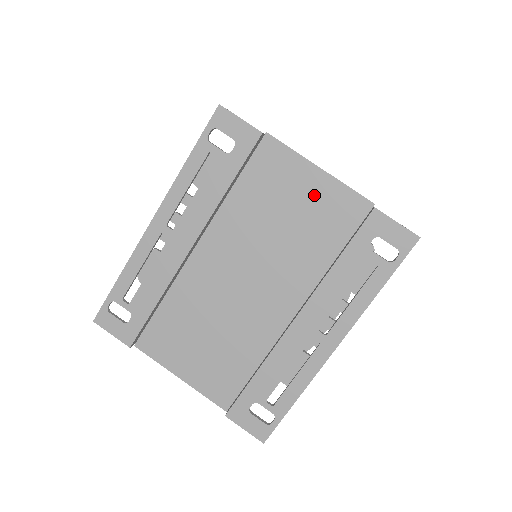
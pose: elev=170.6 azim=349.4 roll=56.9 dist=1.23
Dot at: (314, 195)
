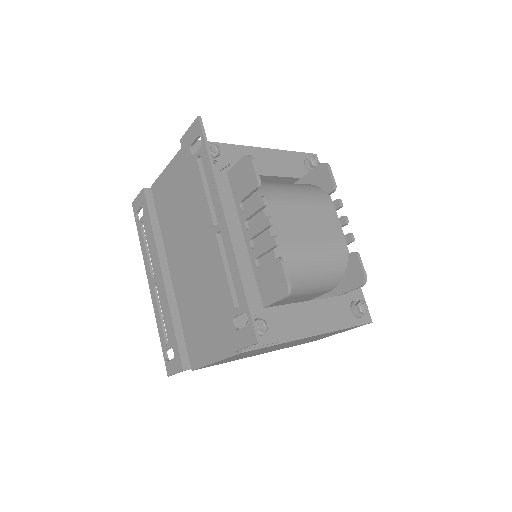
Dot at: (175, 177)
